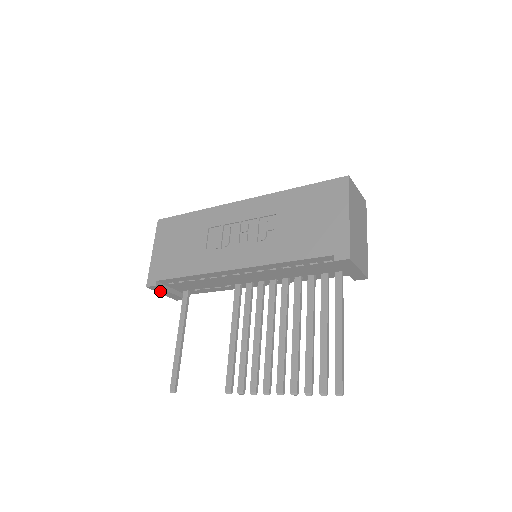
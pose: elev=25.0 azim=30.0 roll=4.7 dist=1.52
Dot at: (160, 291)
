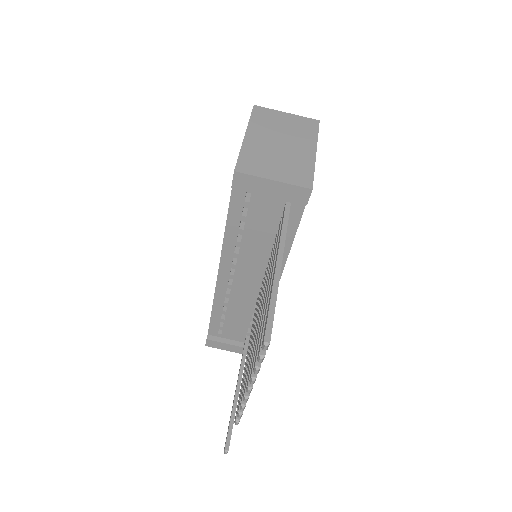
Dot at: (222, 347)
